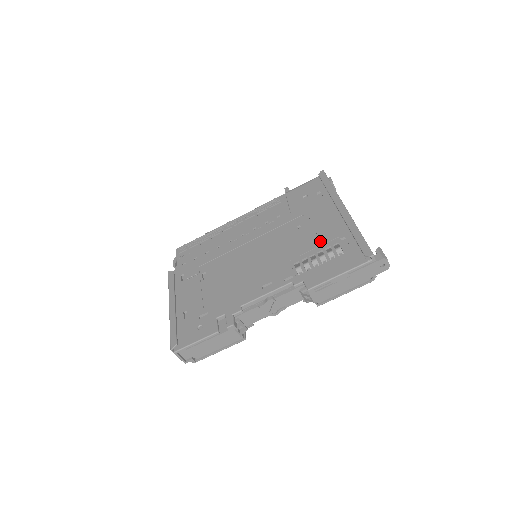
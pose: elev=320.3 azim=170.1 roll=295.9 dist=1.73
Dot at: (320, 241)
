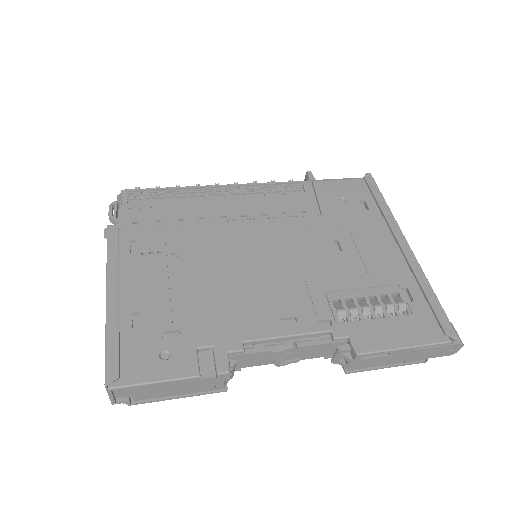
Dot at: (371, 279)
